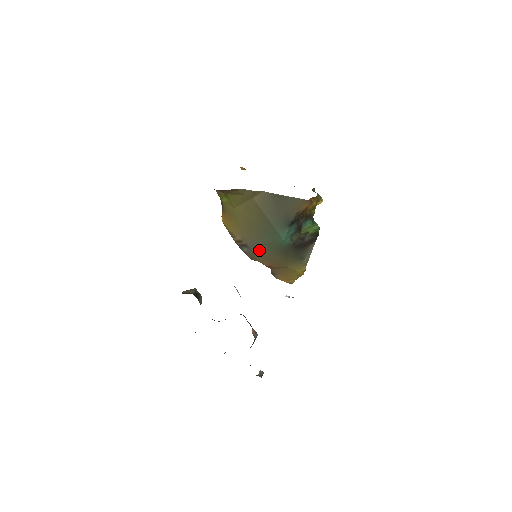
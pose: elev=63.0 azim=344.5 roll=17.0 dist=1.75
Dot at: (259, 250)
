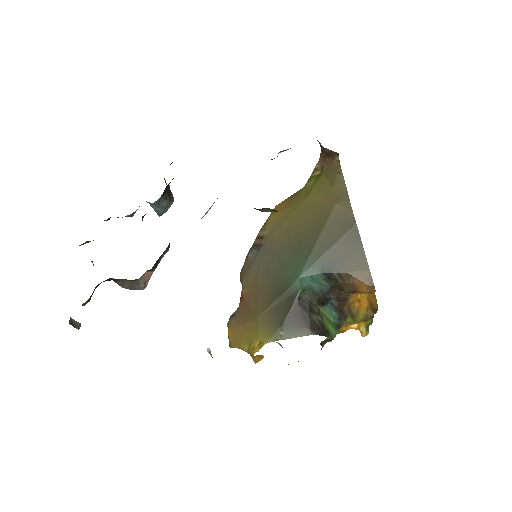
Dot at: (263, 264)
